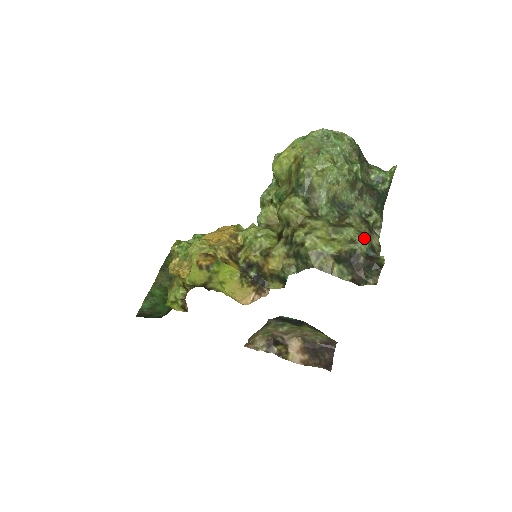
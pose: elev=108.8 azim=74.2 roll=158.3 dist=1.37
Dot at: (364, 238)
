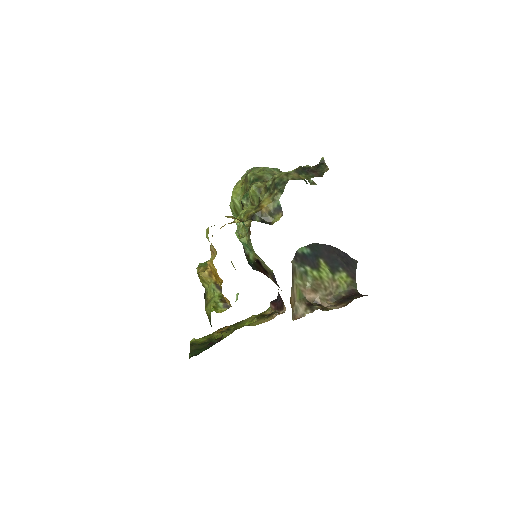
Dot at: occluded
